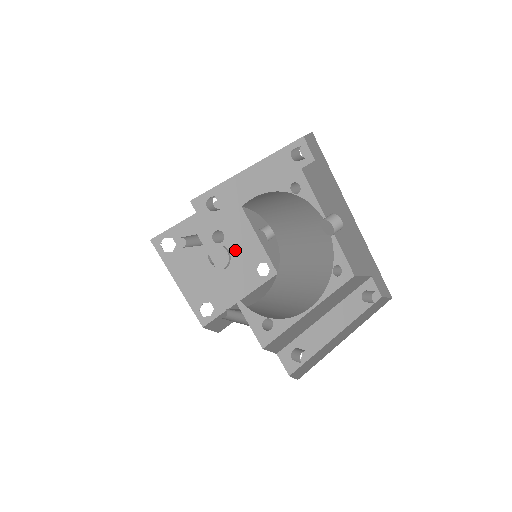
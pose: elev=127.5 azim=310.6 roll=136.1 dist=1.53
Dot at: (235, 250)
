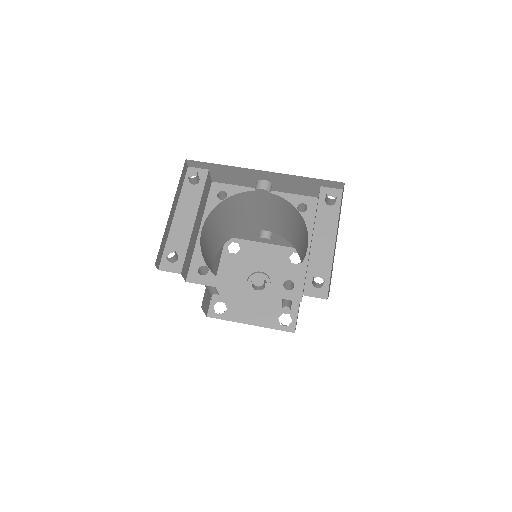
Dot at: (264, 267)
